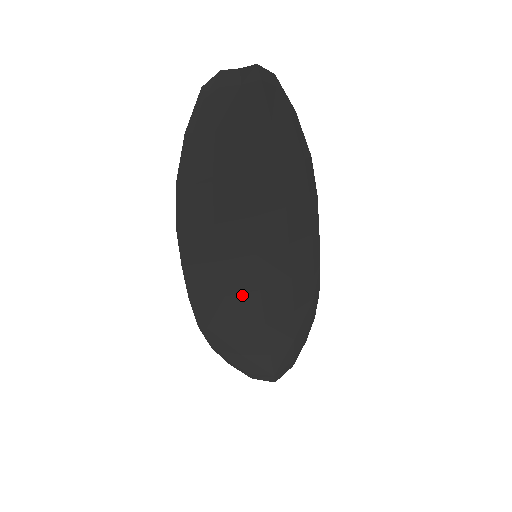
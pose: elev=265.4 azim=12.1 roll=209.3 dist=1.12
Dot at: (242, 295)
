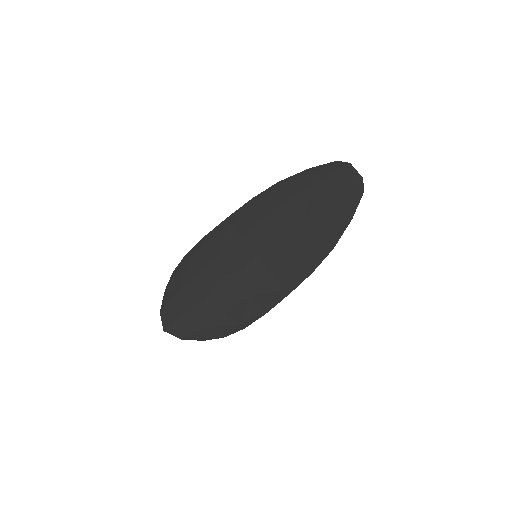
Dot at: (224, 266)
